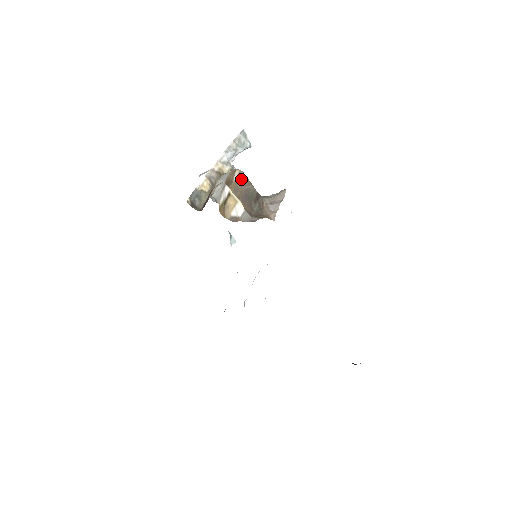
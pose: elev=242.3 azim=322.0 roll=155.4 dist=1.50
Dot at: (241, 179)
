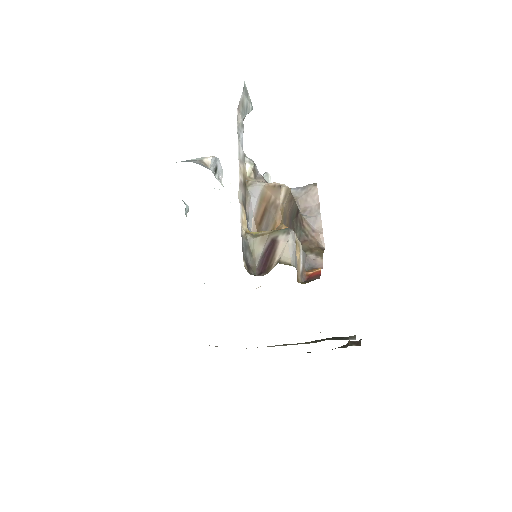
Dot at: (288, 199)
